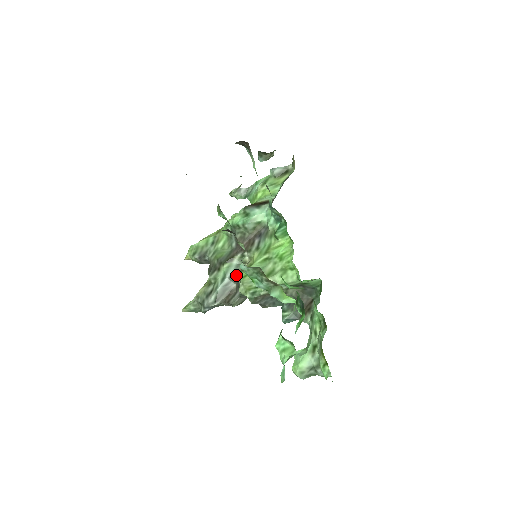
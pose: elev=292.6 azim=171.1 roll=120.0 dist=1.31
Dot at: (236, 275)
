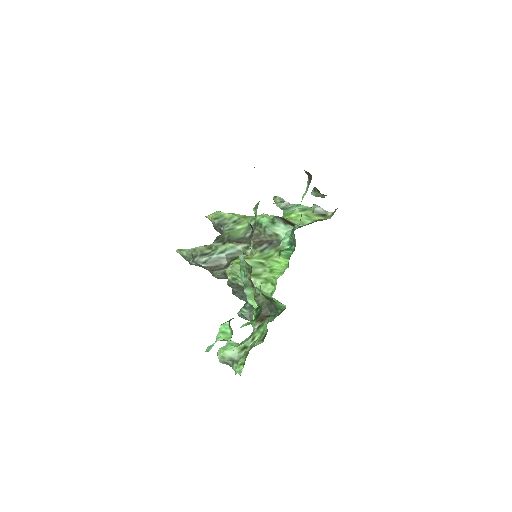
Dot at: (233, 257)
